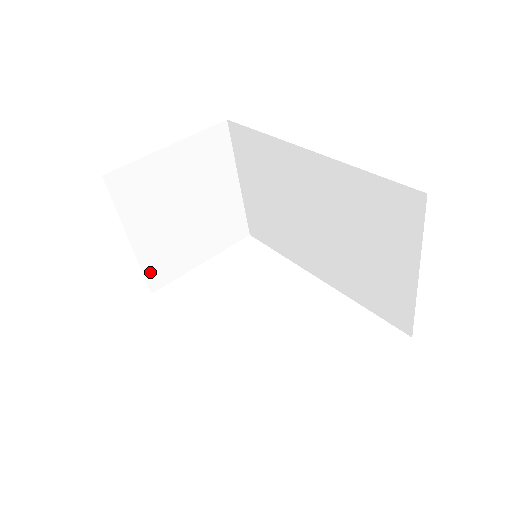
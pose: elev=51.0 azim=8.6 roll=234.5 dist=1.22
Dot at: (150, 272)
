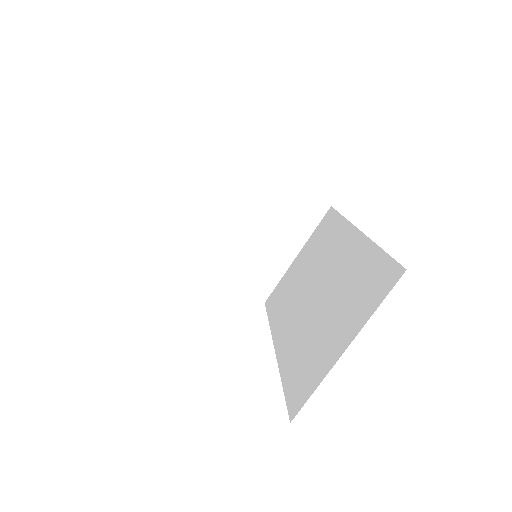
Dot at: (185, 233)
